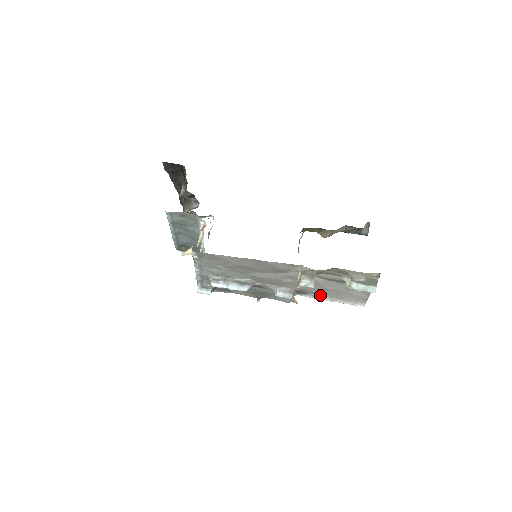
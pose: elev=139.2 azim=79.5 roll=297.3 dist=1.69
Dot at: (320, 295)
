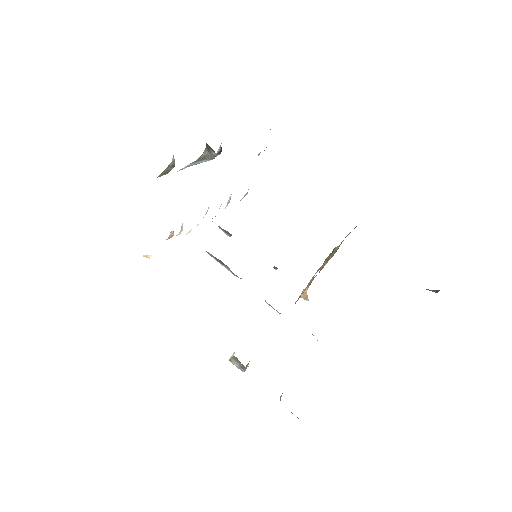
Dot at: occluded
